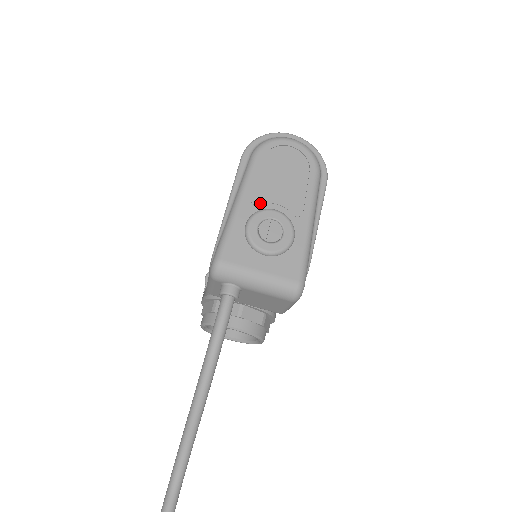
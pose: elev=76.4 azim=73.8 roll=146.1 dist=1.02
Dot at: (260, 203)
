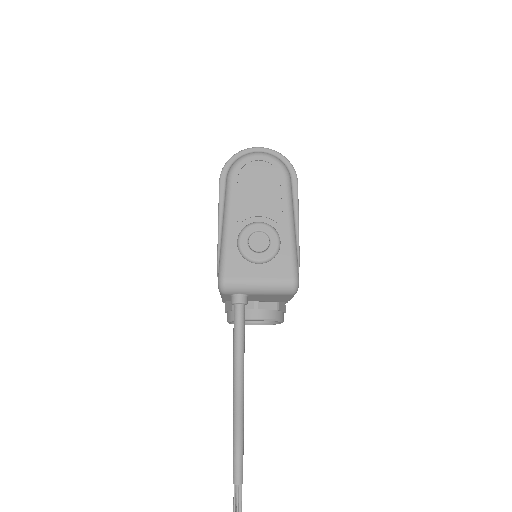
Dot at: (244, 219)
